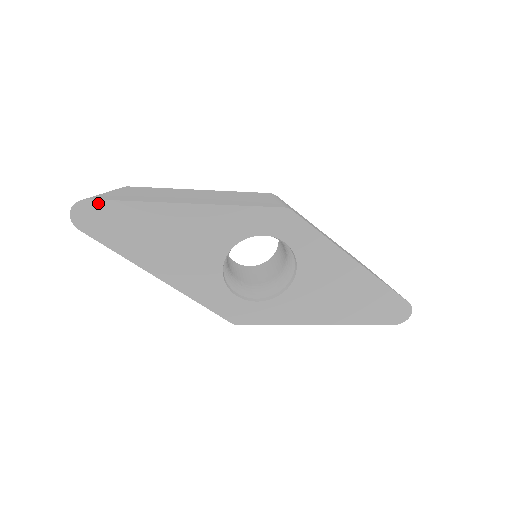
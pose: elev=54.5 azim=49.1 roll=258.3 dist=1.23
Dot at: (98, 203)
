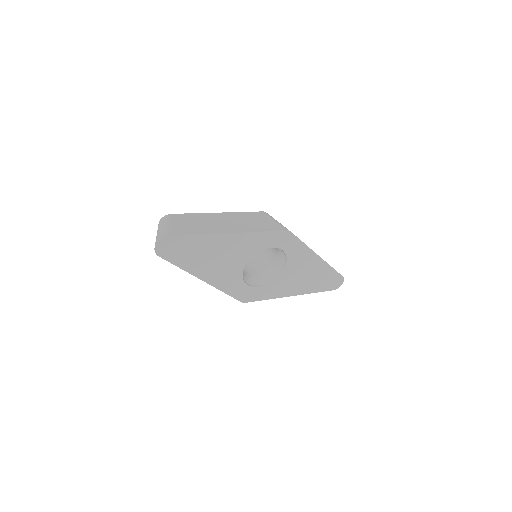
Dot at: (175, 238)
